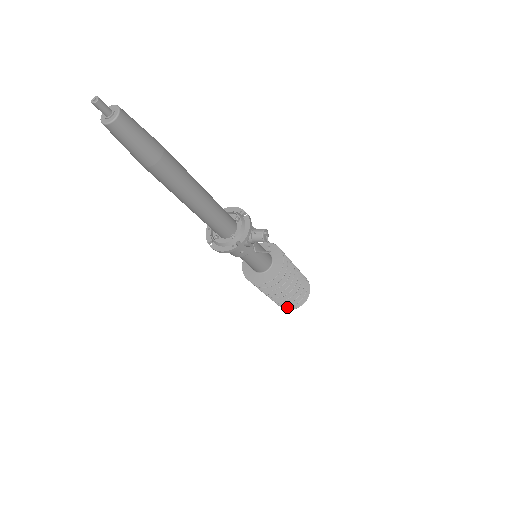
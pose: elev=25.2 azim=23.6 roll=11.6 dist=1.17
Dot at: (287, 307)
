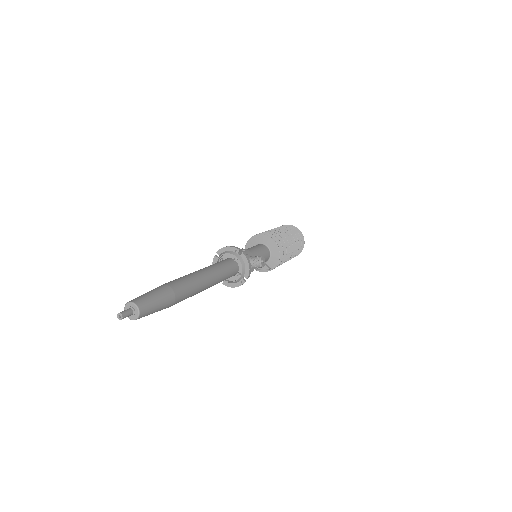
Dot at: occluded
